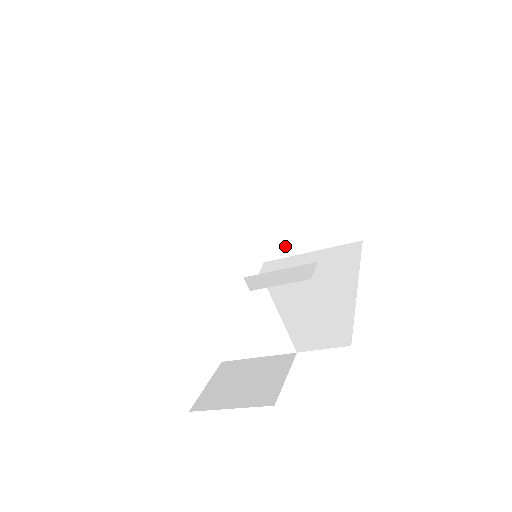
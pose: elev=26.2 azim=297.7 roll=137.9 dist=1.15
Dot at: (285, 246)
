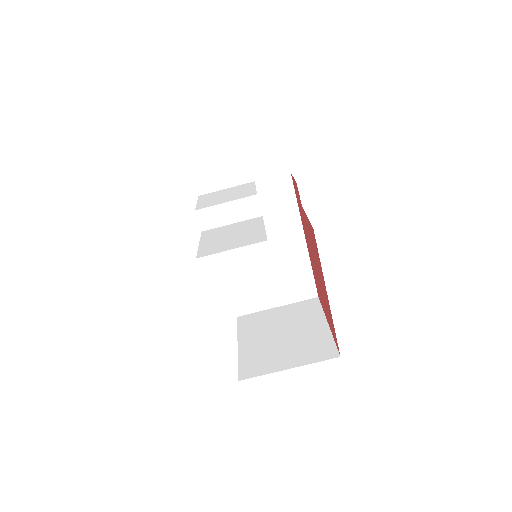
Dot at: (266, 366)
